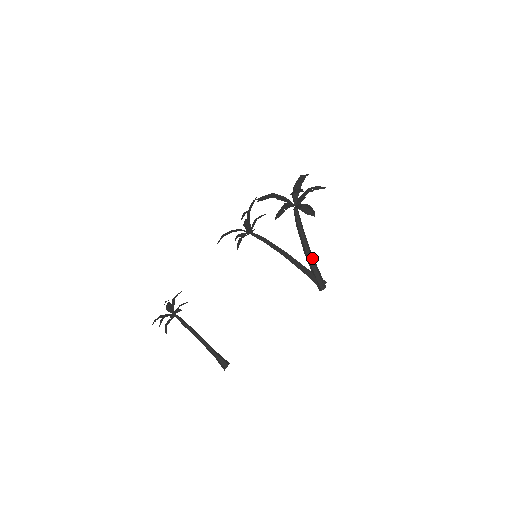
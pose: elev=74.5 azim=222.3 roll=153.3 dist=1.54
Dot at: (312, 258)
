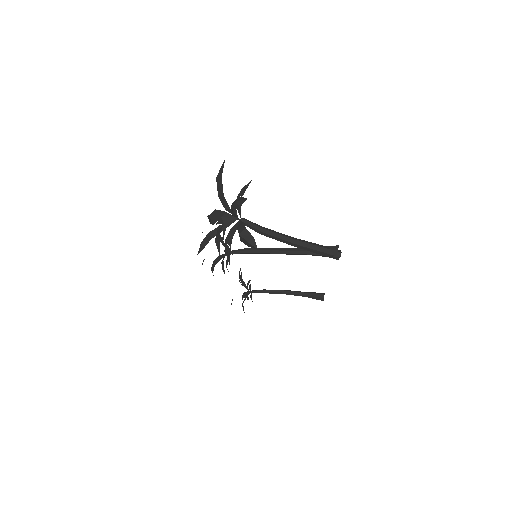
Dot at: (302, 245)
